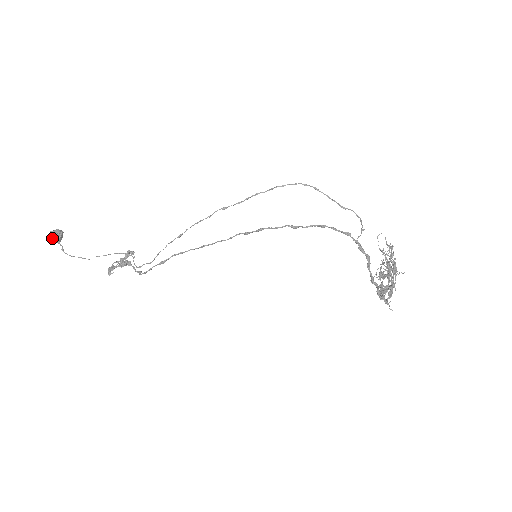
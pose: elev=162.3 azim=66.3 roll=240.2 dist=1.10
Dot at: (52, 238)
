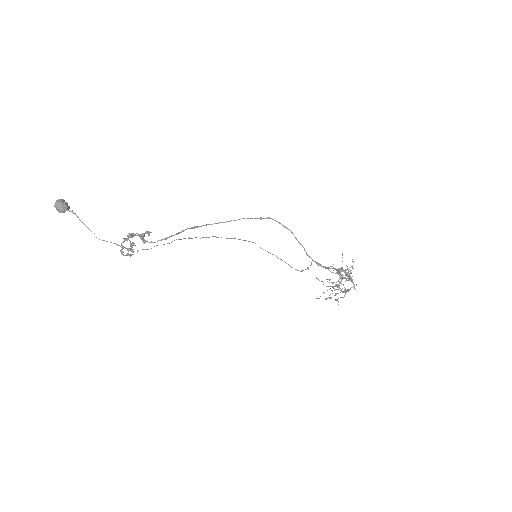
Dot at: (63, 201)
